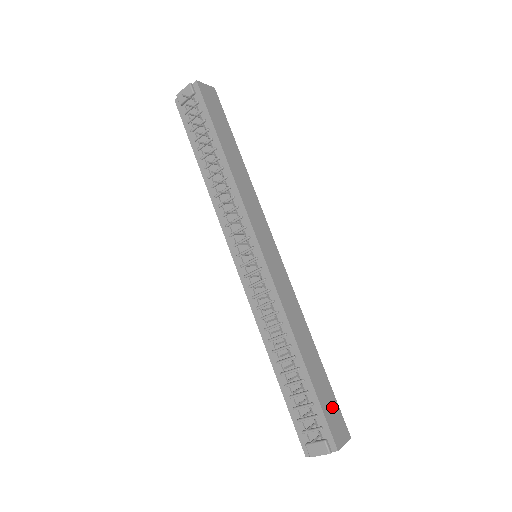
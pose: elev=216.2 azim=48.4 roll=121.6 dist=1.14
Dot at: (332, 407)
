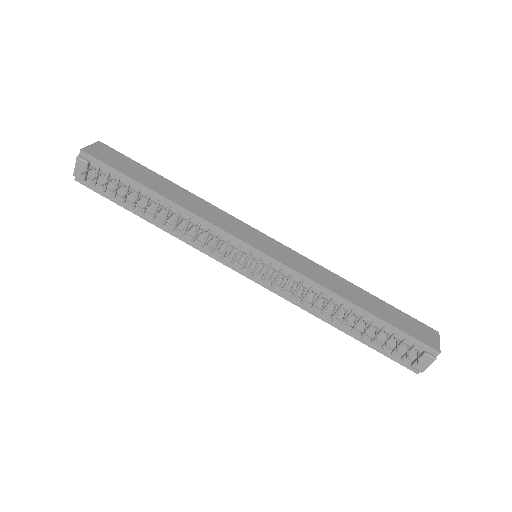
Dot at: (409, 323)
